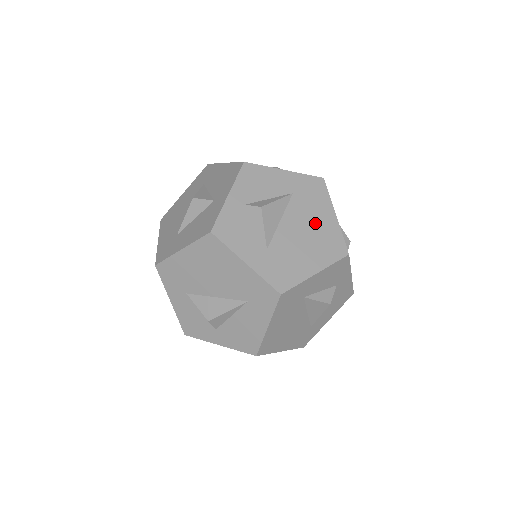
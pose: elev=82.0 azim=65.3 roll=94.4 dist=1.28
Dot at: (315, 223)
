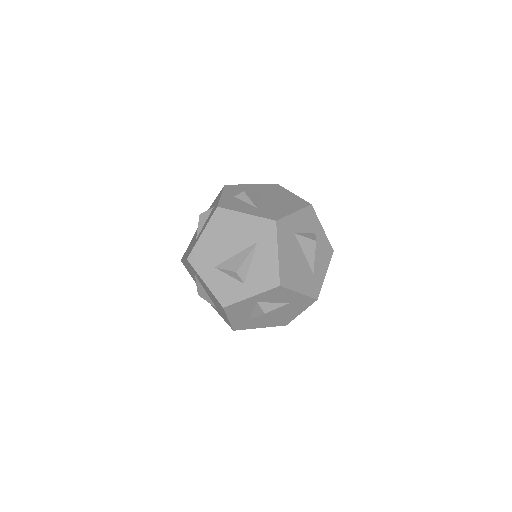
Dot at: (282, 197)
